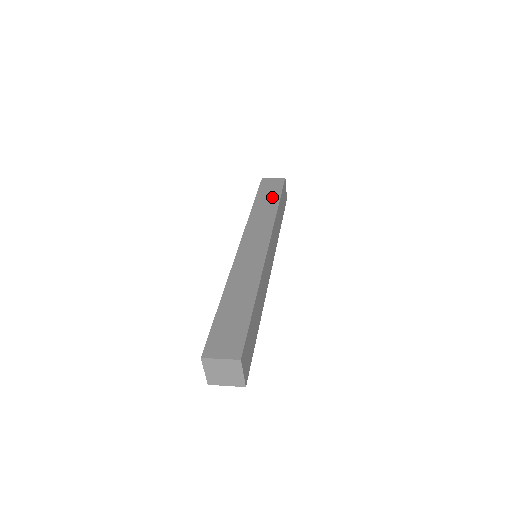
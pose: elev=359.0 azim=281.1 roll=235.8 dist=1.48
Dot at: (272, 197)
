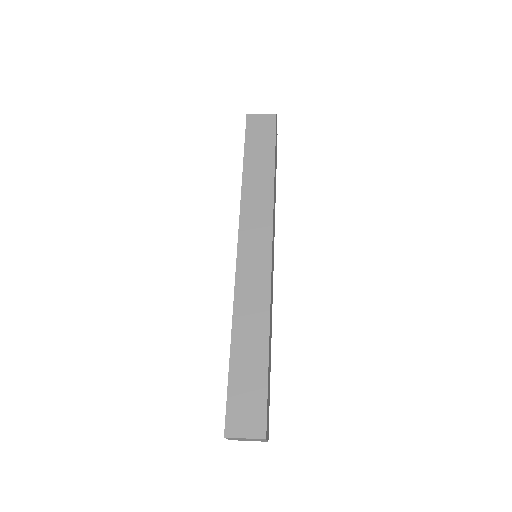
Dot at: (264, 156)
